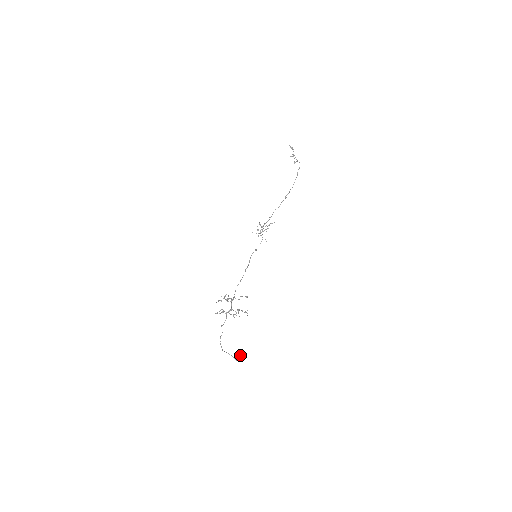
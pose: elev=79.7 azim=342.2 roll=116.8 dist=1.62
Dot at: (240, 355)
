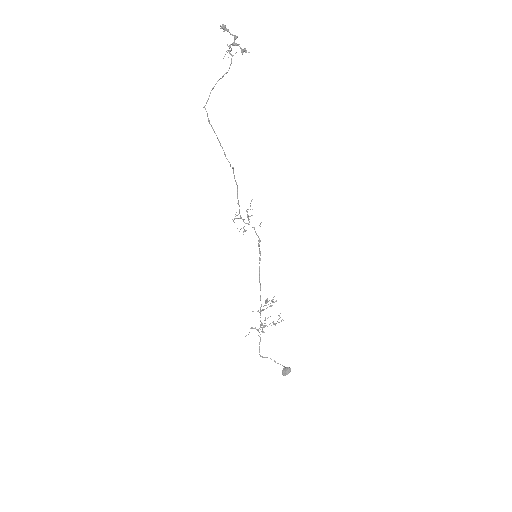
Dot at: (285, 370)
